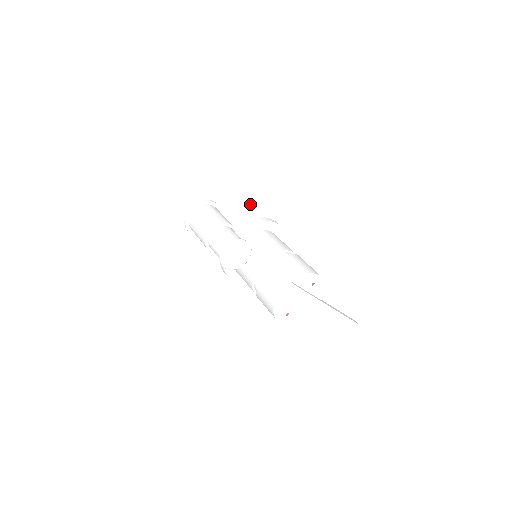
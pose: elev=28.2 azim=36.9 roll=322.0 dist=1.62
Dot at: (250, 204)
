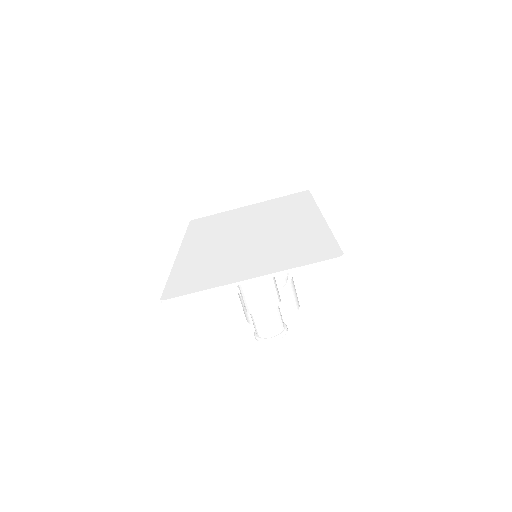
Dot at: occluded
